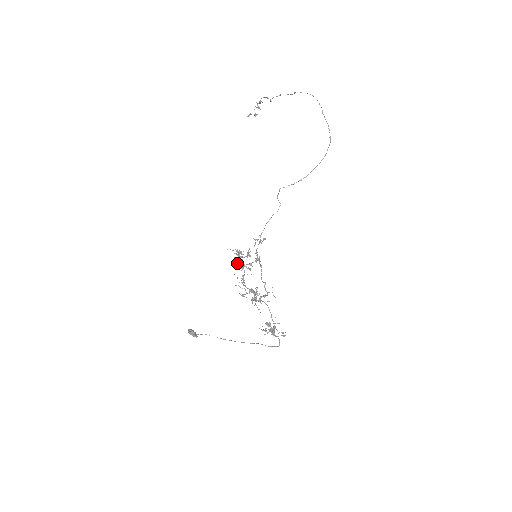
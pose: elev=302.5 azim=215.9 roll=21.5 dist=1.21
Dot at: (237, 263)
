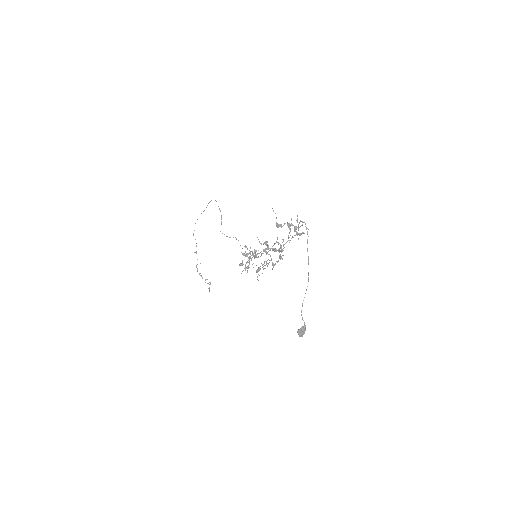
Dot at: occluded
